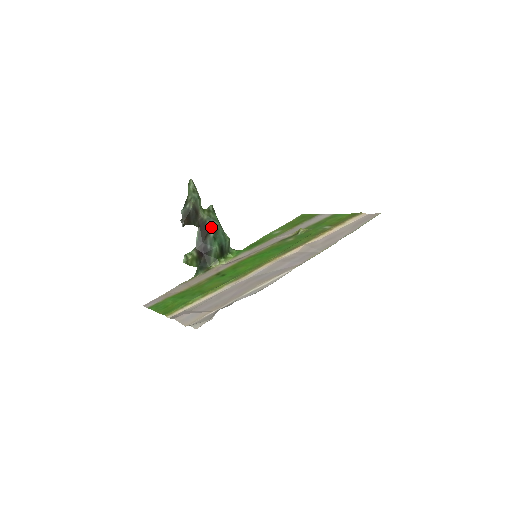
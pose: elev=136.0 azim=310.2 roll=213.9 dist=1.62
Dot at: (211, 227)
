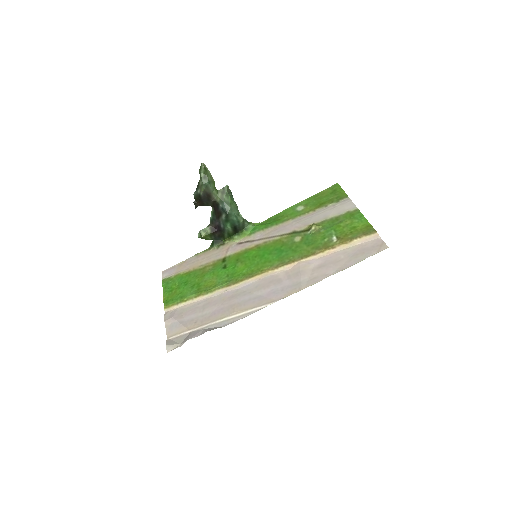
Dot at: (223, 211)
